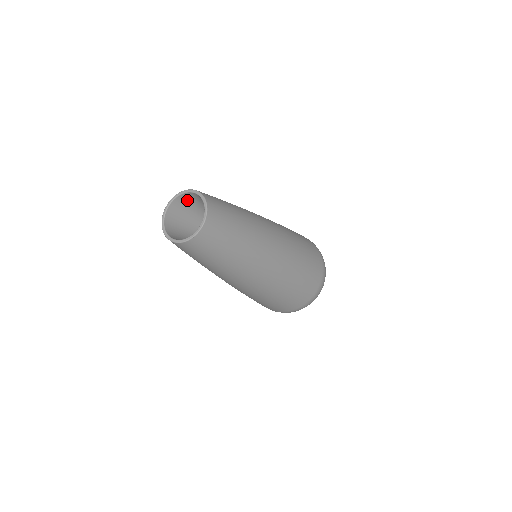
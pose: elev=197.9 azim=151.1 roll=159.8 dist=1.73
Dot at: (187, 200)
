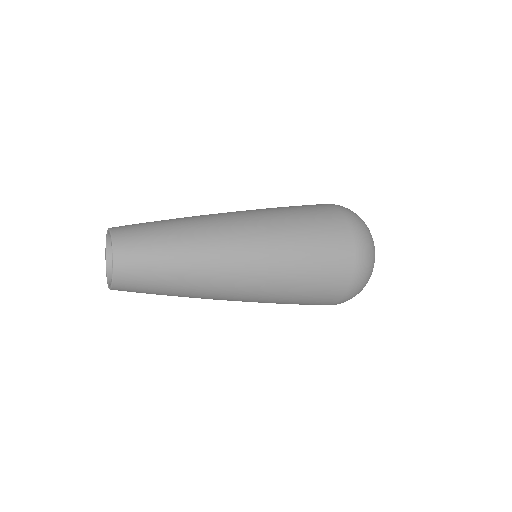
Dot at: occluded
